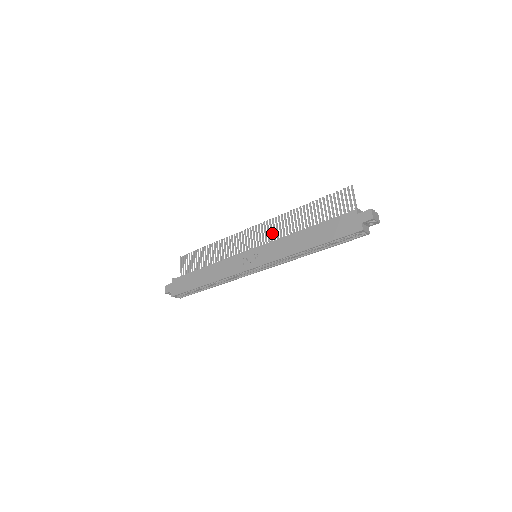
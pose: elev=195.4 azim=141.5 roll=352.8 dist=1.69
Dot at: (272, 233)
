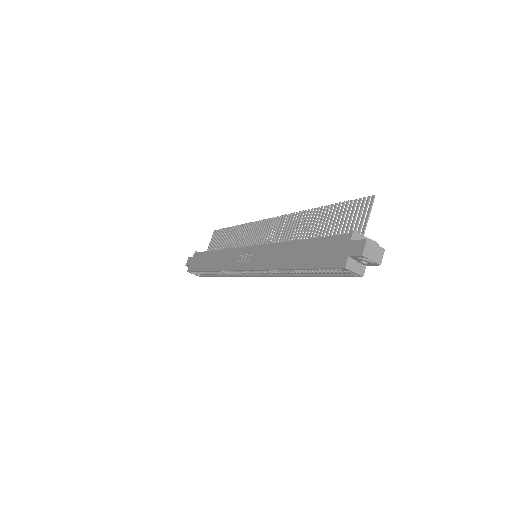
Dot at: (280, 233)
